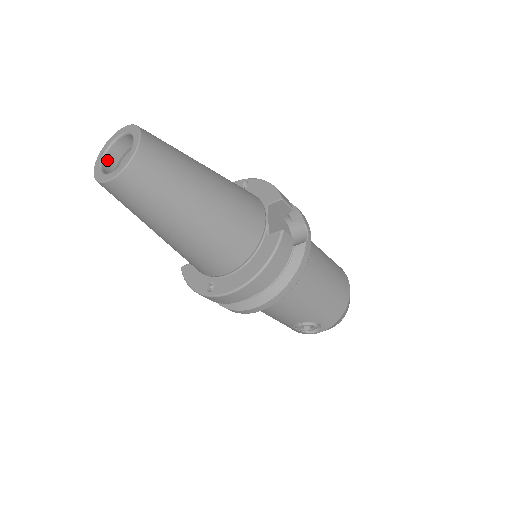
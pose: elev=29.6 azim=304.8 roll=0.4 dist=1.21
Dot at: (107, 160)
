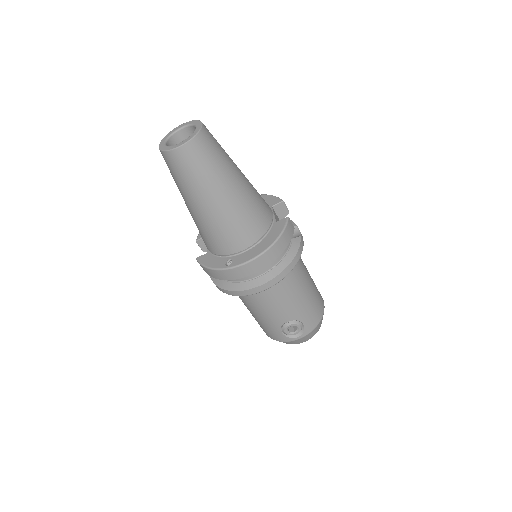
Dot at: (168, 144)
